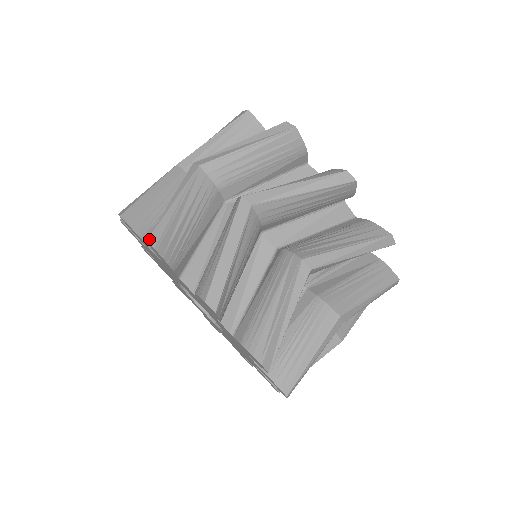
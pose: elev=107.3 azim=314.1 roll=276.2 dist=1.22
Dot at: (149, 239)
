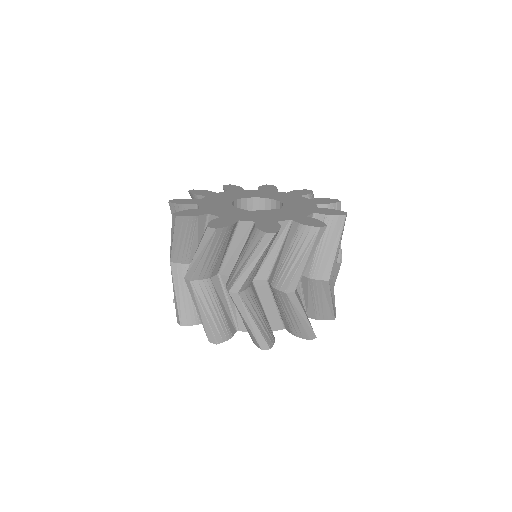
Dot at: (262, 348)
